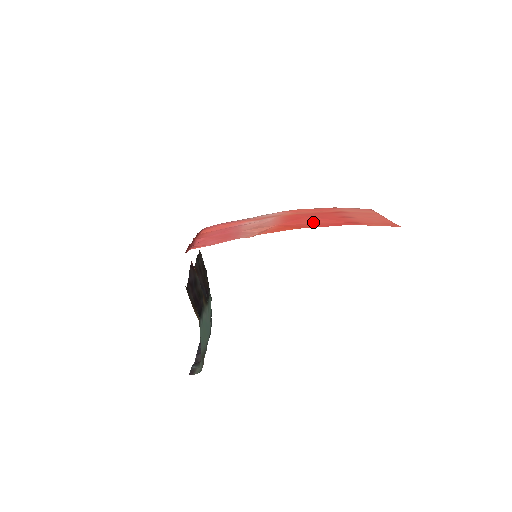
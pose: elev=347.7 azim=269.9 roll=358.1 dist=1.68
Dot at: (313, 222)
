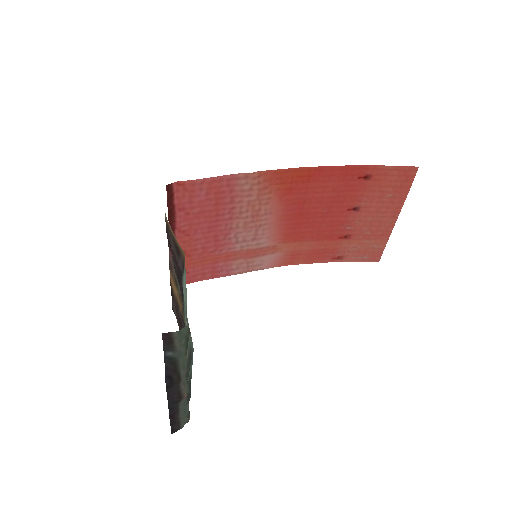
Dot at: (319, 194)
